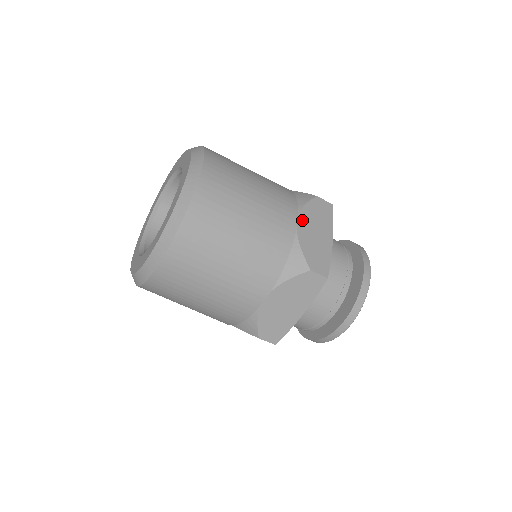
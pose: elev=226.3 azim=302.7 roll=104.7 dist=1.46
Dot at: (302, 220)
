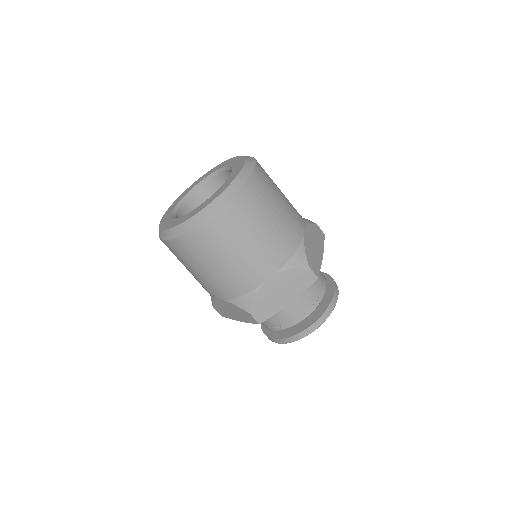
Dot at: (275, 279)
